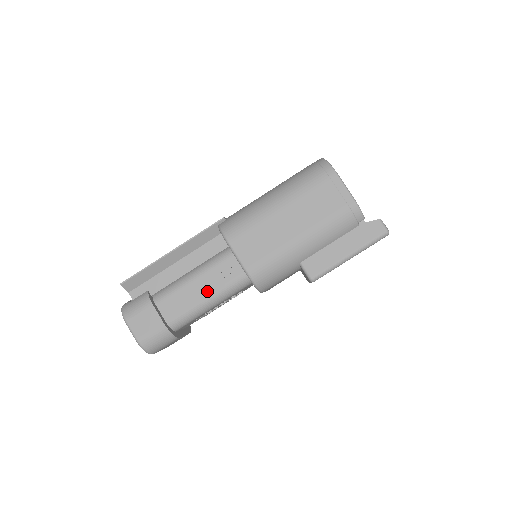
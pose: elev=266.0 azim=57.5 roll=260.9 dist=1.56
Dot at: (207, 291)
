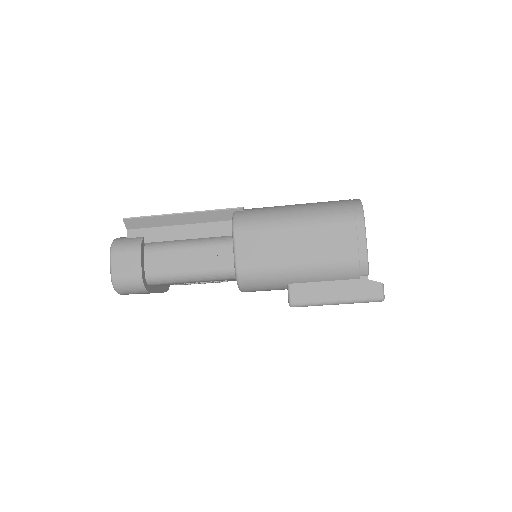
Dot at: (194, 265)
